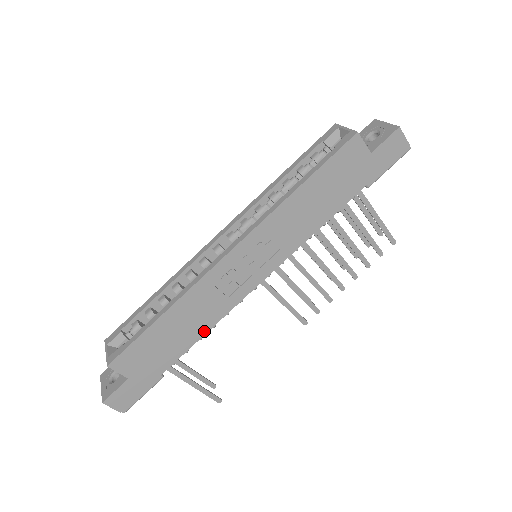
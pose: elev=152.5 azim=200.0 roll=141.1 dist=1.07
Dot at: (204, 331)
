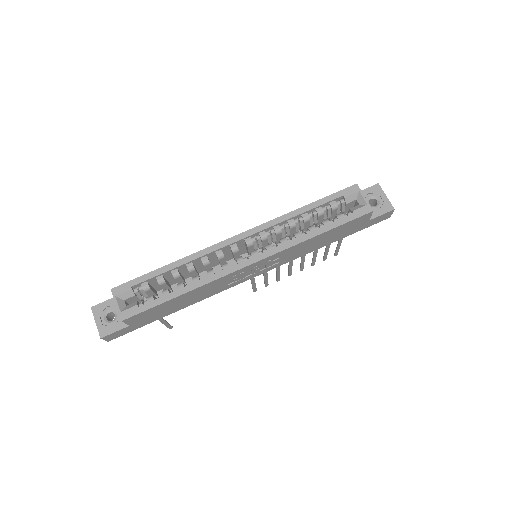
Dot at: (198, 301)
